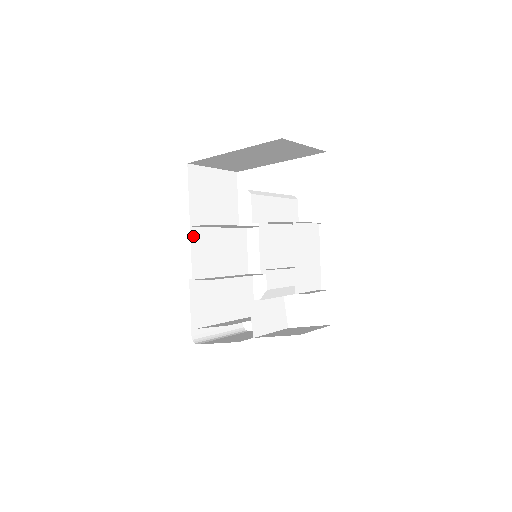
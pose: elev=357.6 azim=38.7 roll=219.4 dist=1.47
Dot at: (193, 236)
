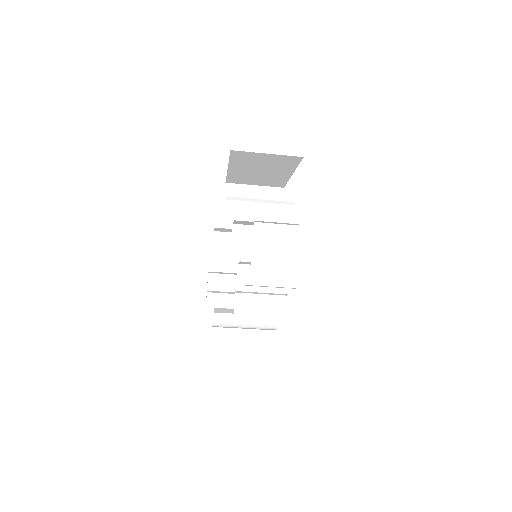
Dot at: (216, 239)
